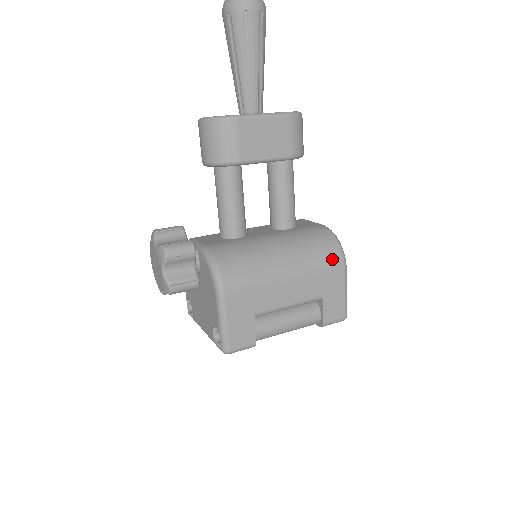
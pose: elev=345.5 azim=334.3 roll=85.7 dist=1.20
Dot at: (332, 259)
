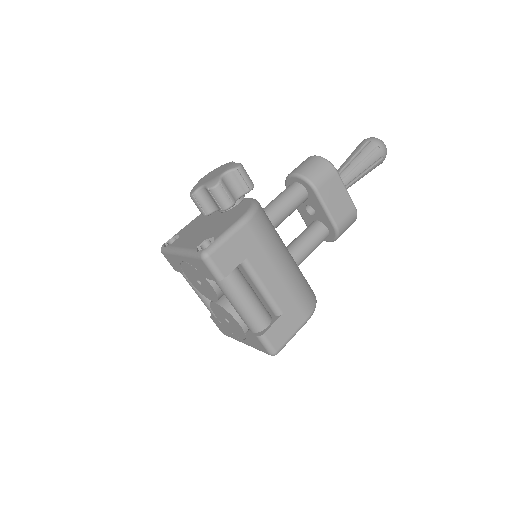
Dot at: (308, 301)
